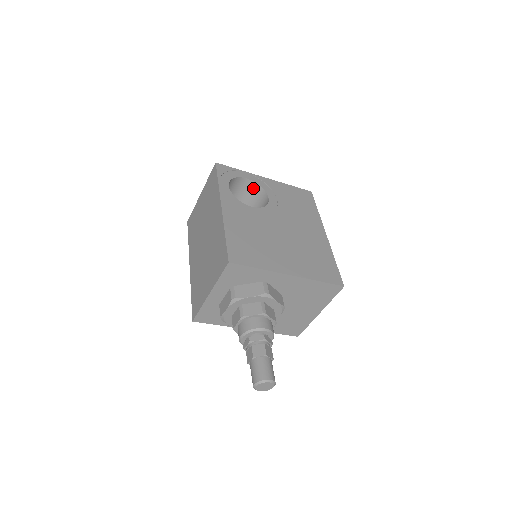
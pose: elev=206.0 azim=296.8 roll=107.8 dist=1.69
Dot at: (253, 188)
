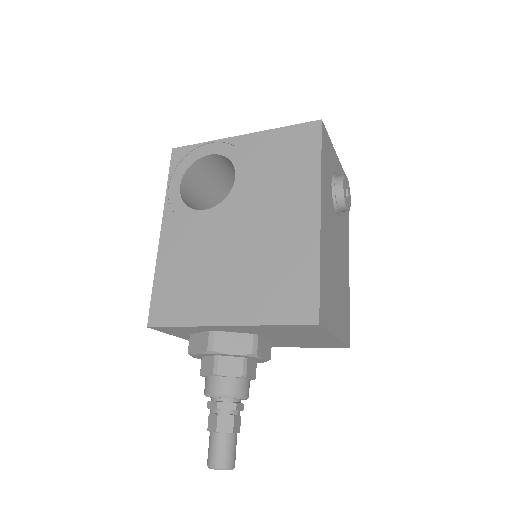
Dot at: (227, 161)
